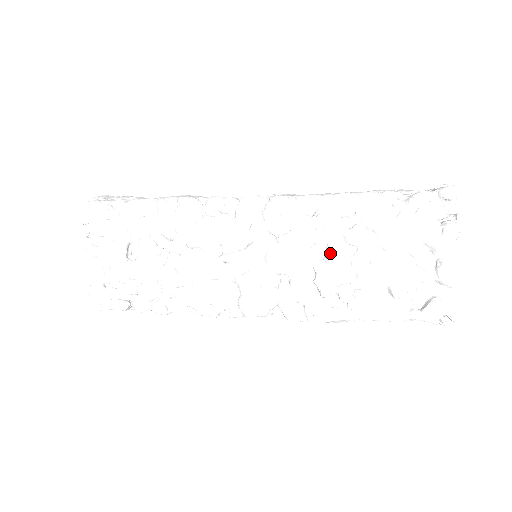
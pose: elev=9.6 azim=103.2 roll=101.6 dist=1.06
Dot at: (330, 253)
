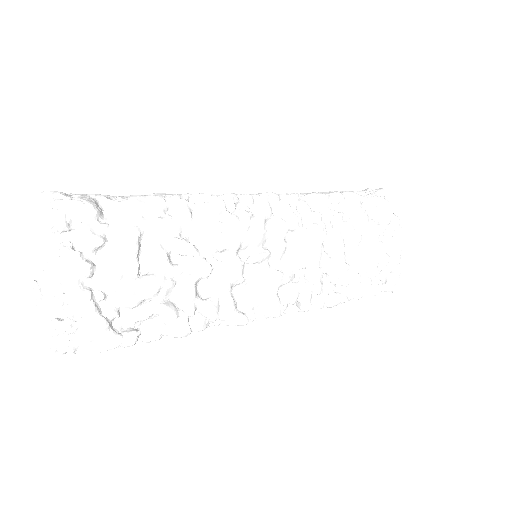
Dot at: (337, 244)
